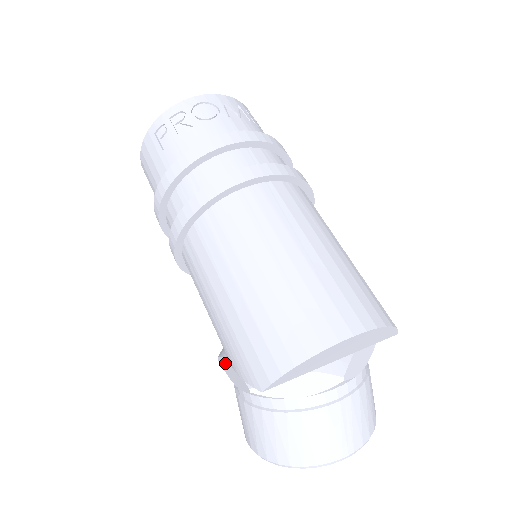
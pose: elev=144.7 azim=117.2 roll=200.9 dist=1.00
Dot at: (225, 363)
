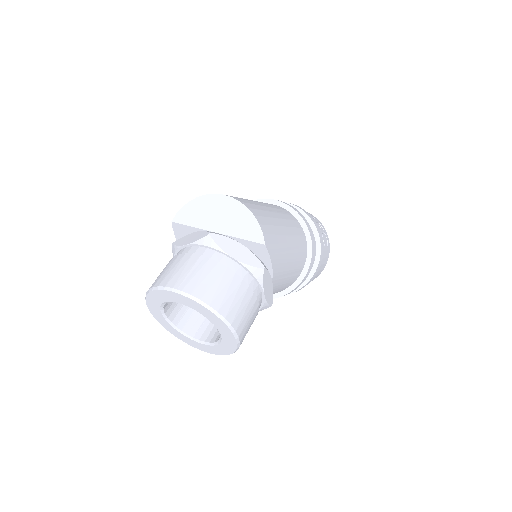
Dot at: occluded
